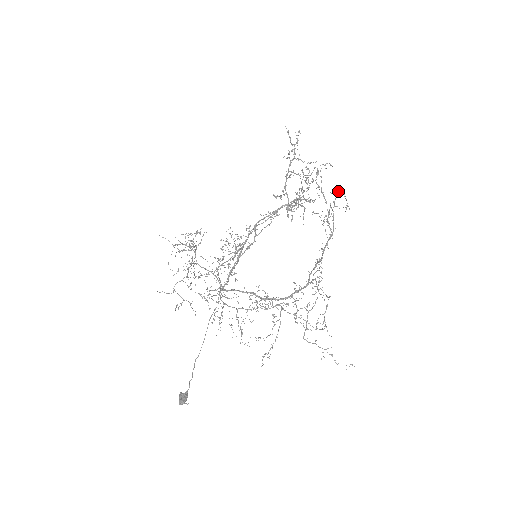
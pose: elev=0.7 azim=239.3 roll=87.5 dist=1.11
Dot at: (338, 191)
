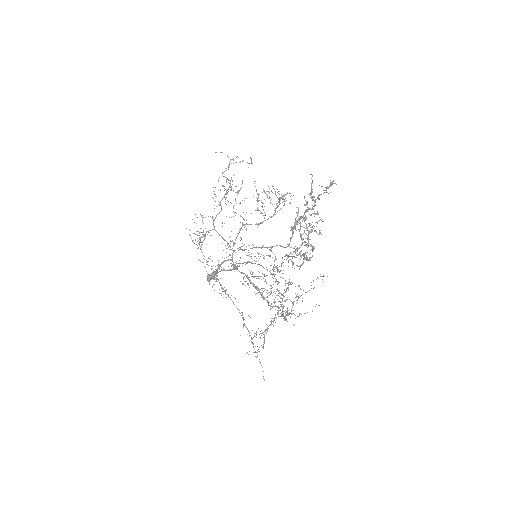
Dot at: (289, 313)
